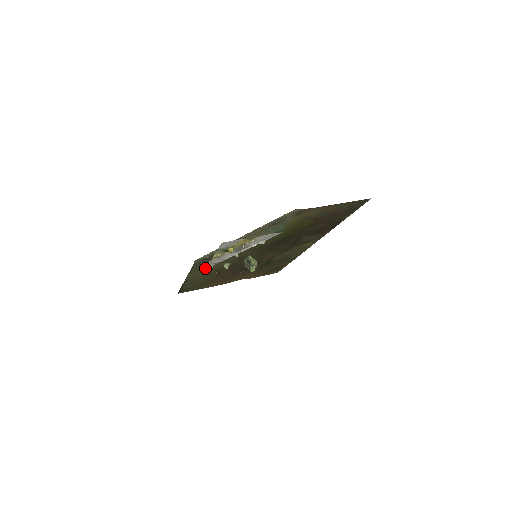
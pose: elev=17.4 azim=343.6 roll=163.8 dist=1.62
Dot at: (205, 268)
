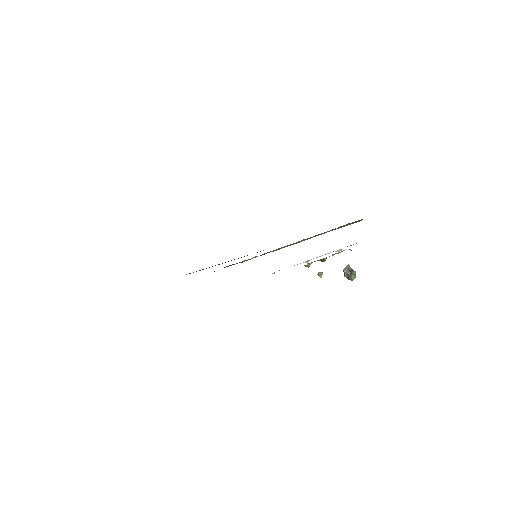
Dot at: occluded
